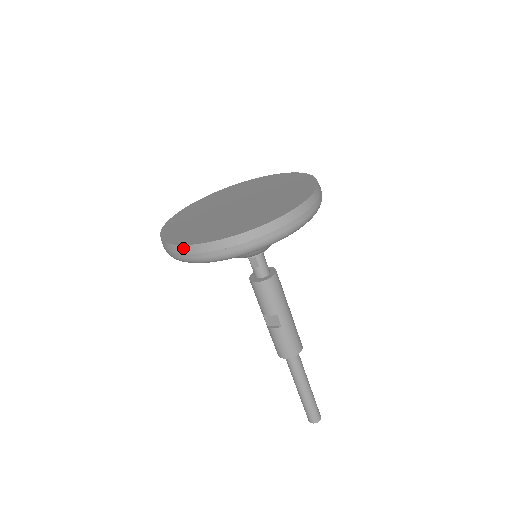
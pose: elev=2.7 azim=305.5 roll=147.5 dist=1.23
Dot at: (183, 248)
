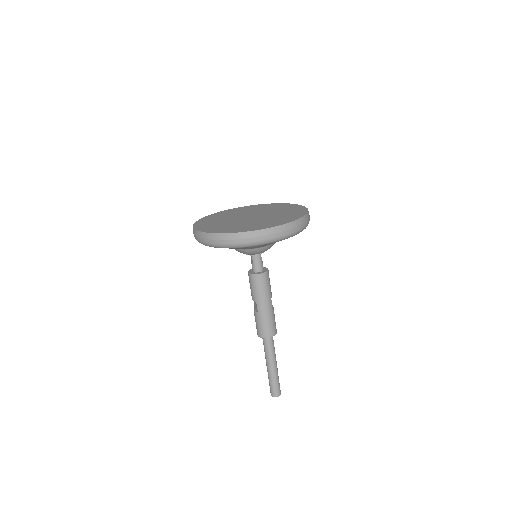
Dot at: (193, 229)
